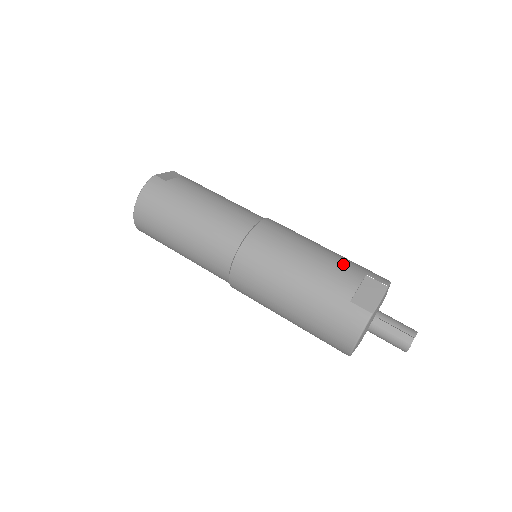
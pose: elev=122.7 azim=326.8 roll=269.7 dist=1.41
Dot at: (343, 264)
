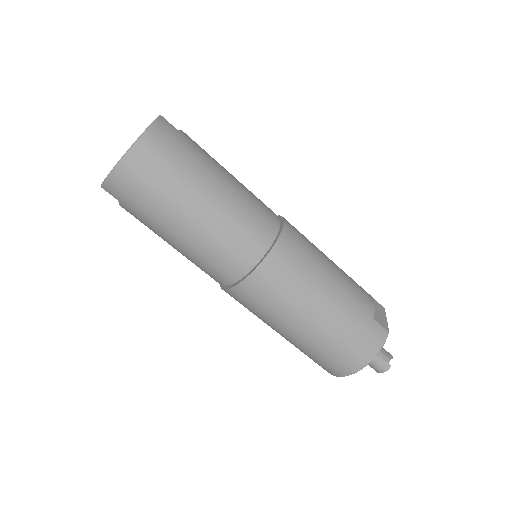
Dot at: (354, 281)
